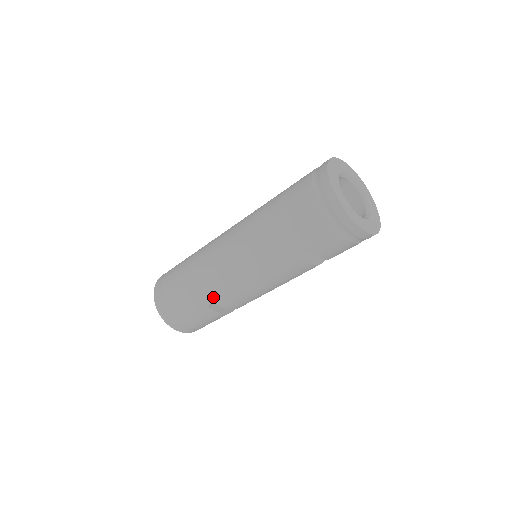
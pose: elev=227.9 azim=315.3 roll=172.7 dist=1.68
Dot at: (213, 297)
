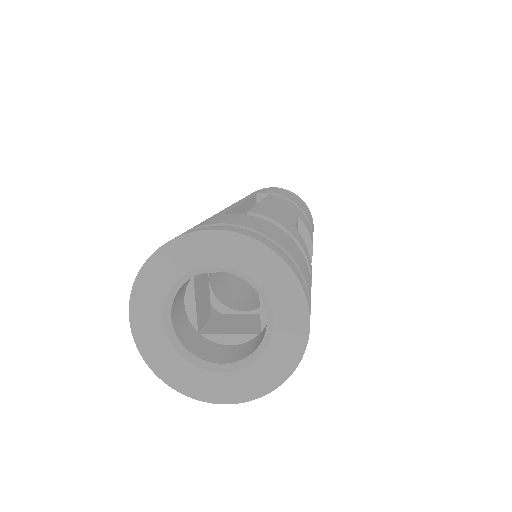
Dot at: occluded
